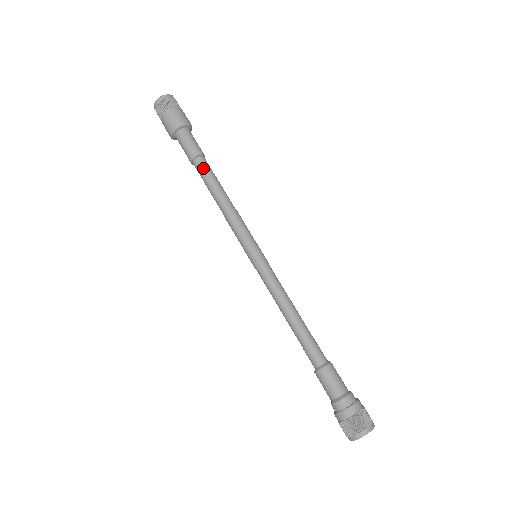
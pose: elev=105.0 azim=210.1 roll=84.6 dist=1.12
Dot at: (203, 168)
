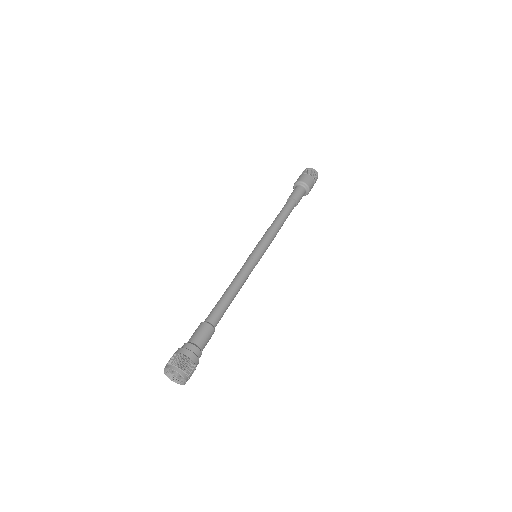
Dot at: (285, 205)
